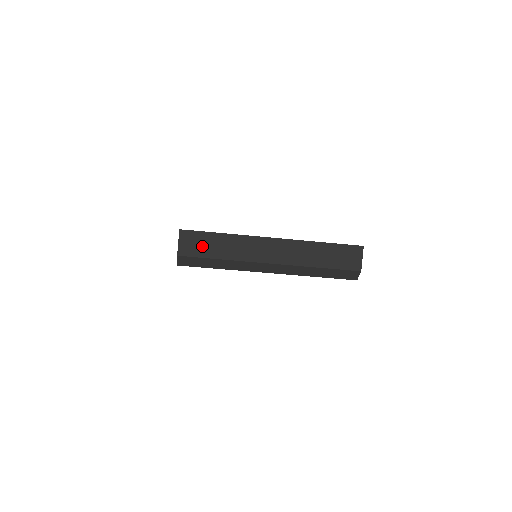
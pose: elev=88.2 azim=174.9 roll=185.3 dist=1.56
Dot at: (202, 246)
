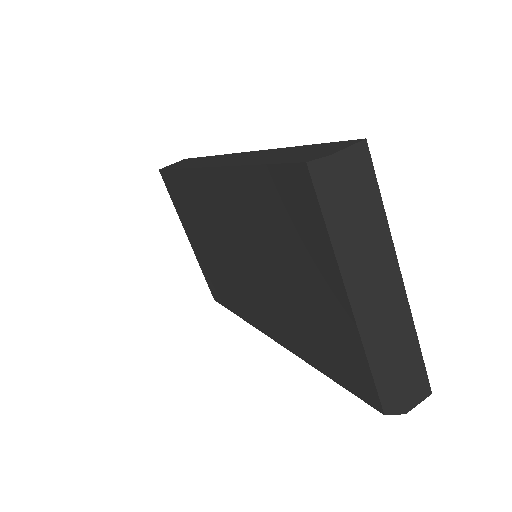
Dot at: (358, 186)
